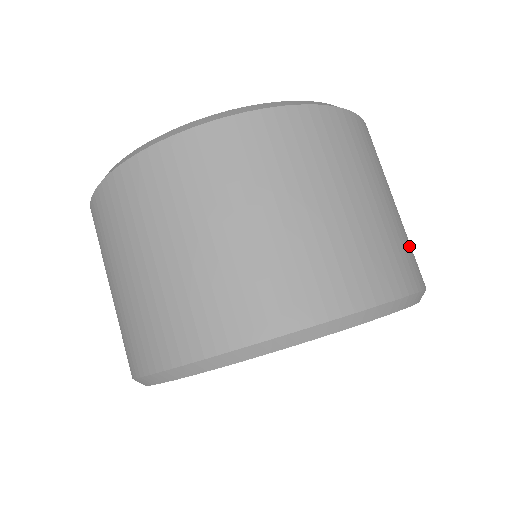
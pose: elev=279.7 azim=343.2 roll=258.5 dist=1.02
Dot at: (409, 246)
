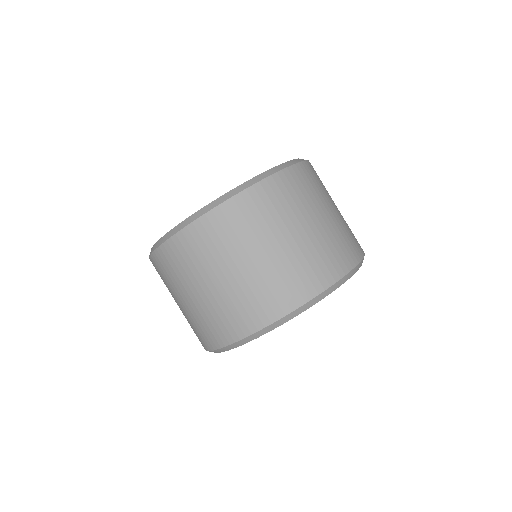
Dot at: occluded
